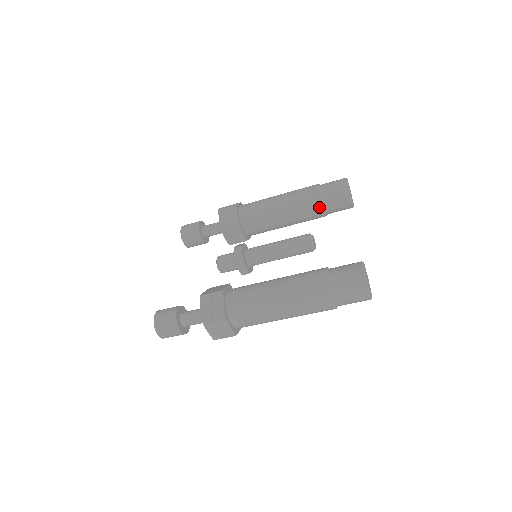
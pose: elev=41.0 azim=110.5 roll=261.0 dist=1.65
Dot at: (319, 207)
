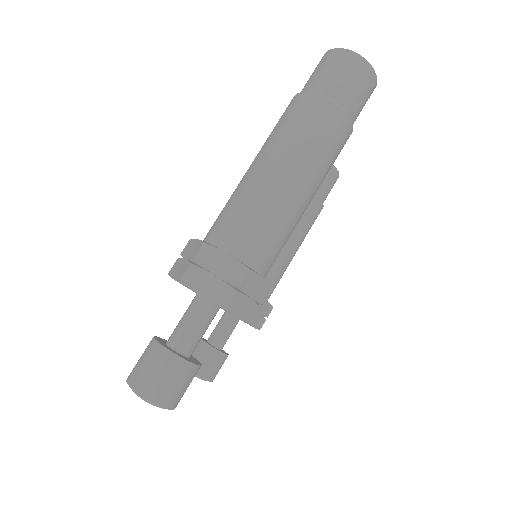
Dot at: occluded
